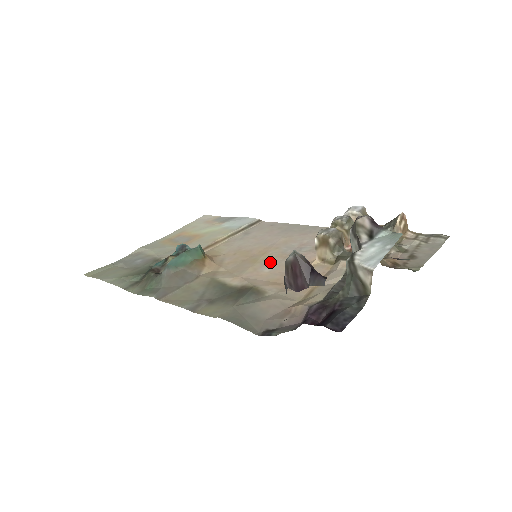
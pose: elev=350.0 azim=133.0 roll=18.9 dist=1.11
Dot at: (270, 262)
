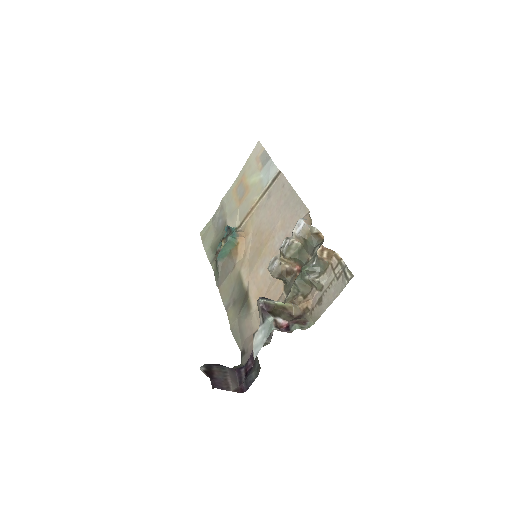
Dot at: (265, 261)
